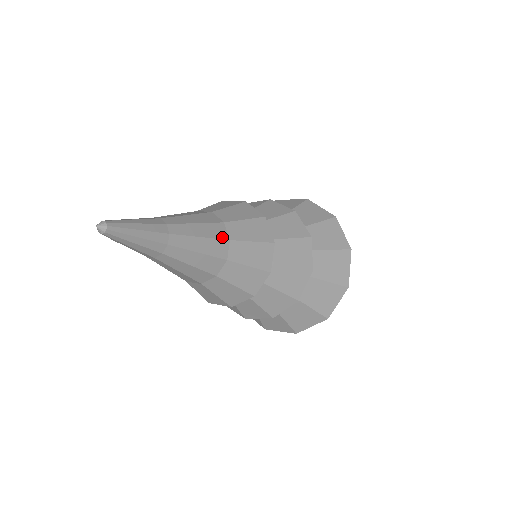
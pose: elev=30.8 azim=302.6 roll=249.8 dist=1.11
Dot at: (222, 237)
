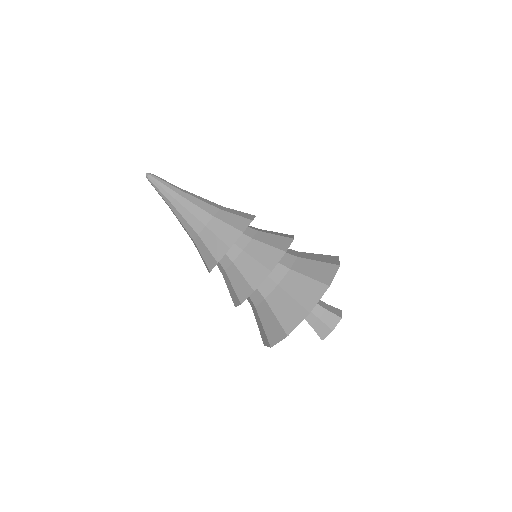
Dot at: (215, 206)
